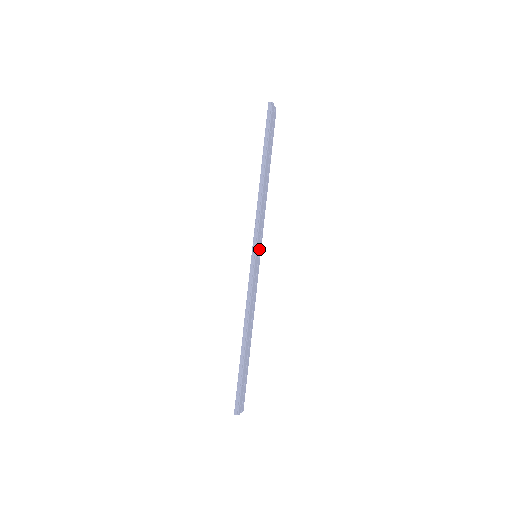
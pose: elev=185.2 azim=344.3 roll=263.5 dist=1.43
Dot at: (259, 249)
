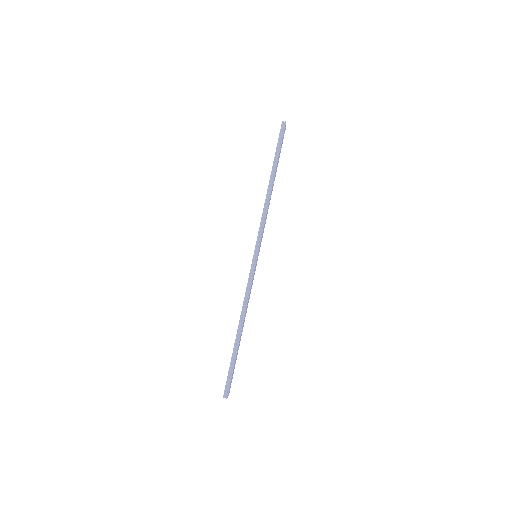
Dot at: (259, 250)
